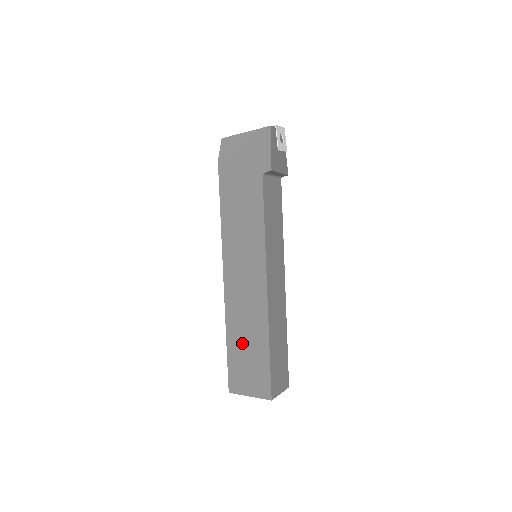
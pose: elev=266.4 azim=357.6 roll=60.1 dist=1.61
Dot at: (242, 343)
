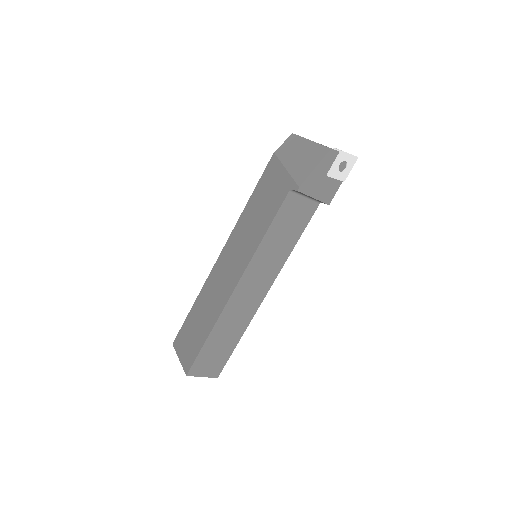
Dot at: (199, 316)
